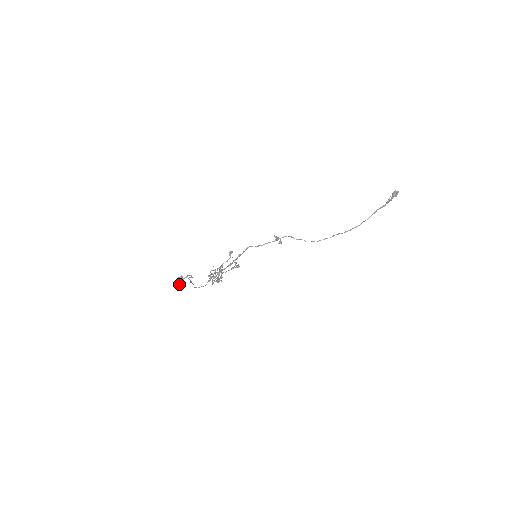
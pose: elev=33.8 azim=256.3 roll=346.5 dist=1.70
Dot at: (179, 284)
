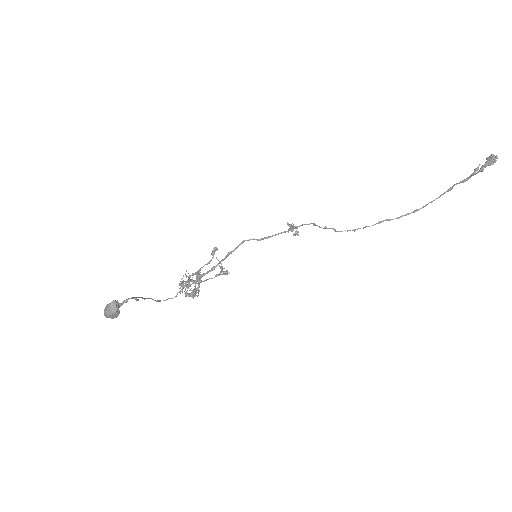
Dot at: (111, 315)
